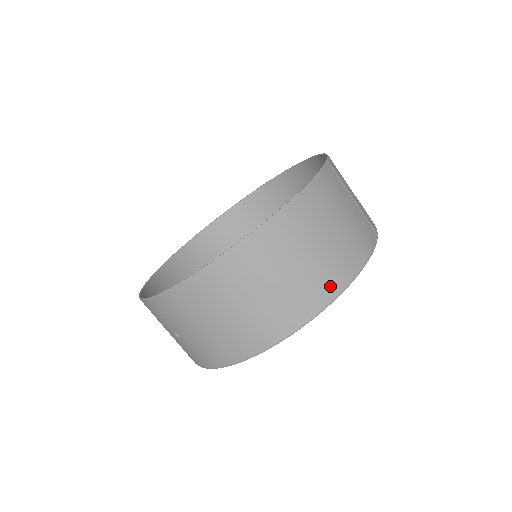
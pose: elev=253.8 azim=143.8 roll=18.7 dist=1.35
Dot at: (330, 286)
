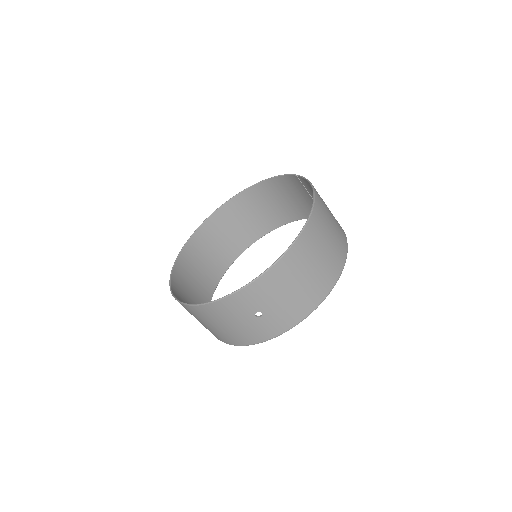
Dot at: (344, 243)
